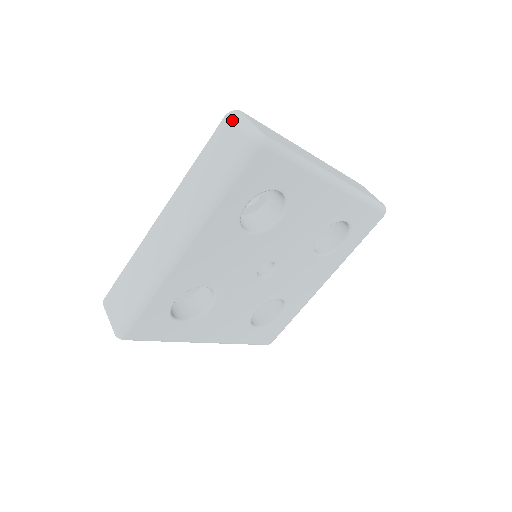
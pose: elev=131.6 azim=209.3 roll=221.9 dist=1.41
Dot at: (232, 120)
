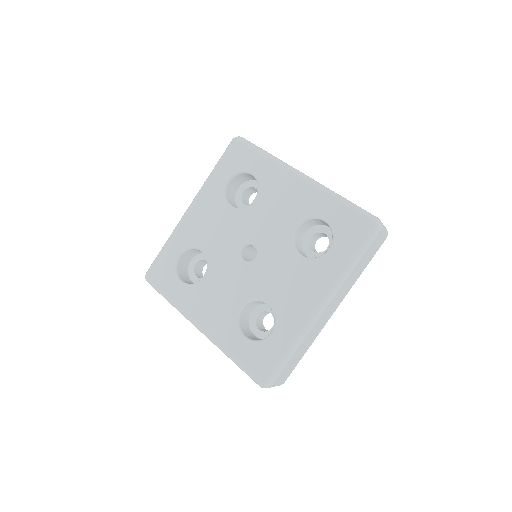
Dot at: occluded
